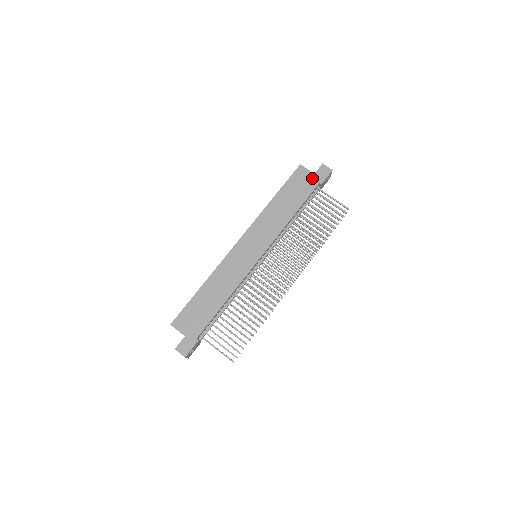
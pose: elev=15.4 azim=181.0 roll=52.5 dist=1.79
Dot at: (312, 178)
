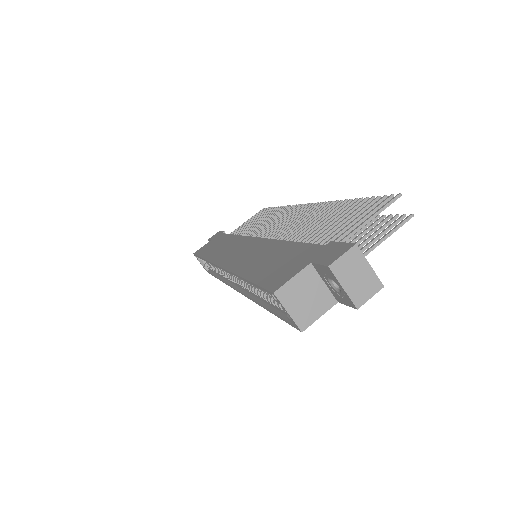
Dot at: (213, 240)
